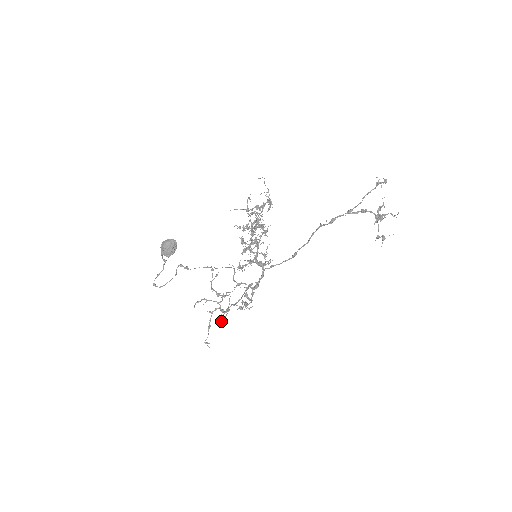
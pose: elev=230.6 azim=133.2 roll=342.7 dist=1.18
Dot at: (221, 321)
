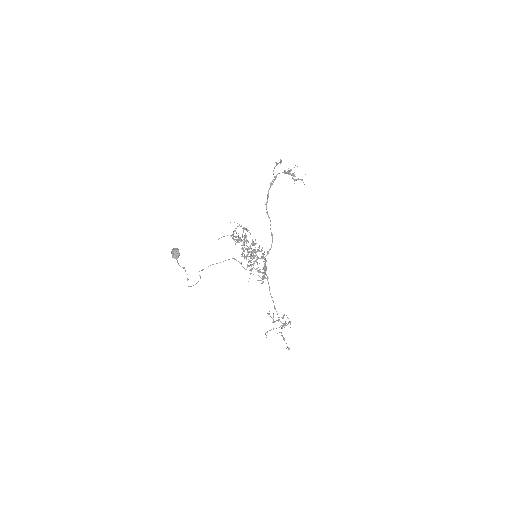
Dot at: occluded
